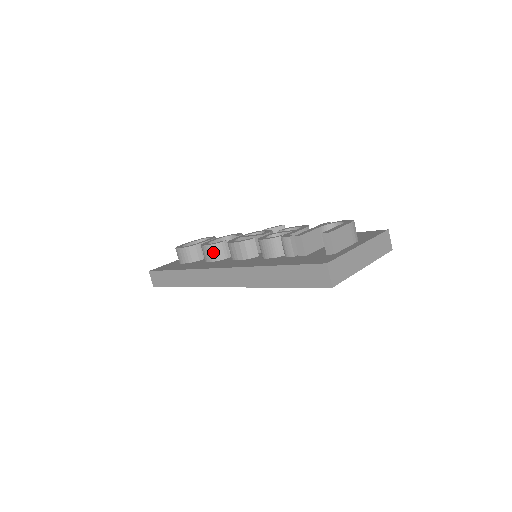
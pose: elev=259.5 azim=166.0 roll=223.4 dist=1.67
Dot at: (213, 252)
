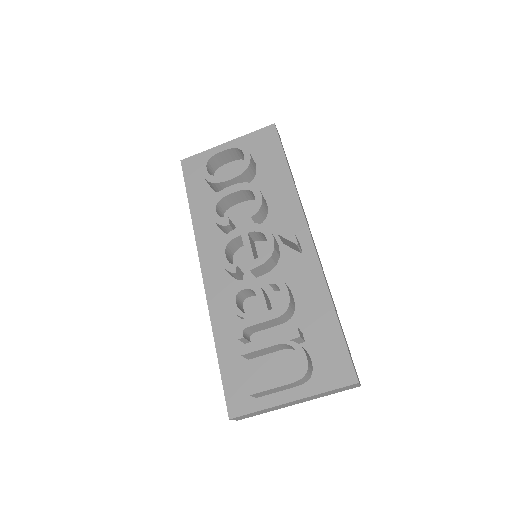
Dot at: occluded
